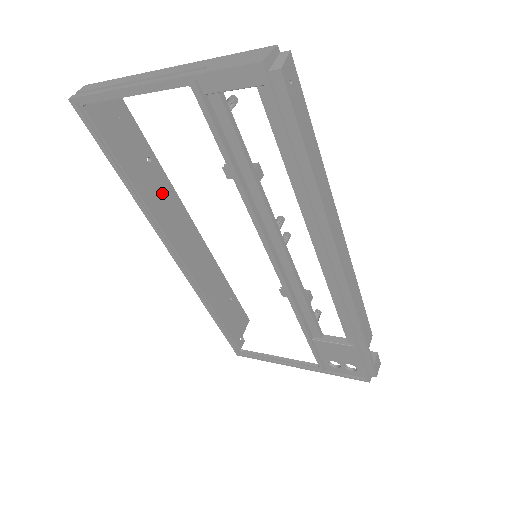
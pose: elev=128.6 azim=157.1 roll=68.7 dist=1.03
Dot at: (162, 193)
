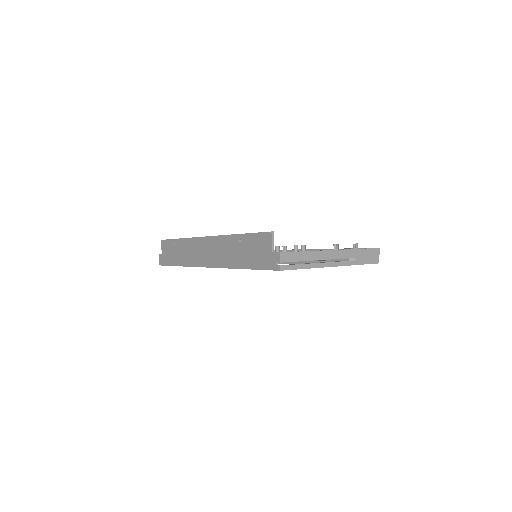
Dot at: (229, 247)
